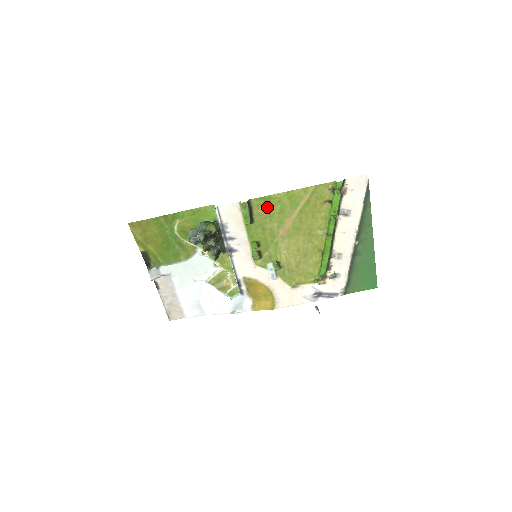
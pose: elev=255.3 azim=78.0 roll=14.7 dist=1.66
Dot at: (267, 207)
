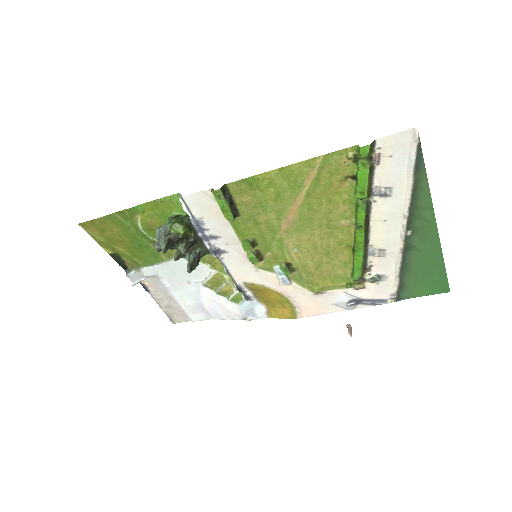
Dot at: (254, 193)
